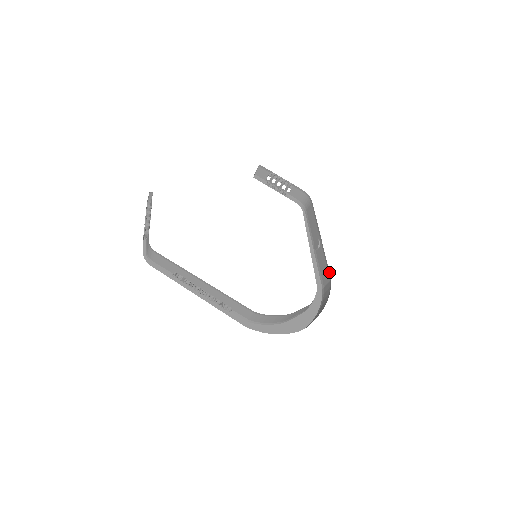
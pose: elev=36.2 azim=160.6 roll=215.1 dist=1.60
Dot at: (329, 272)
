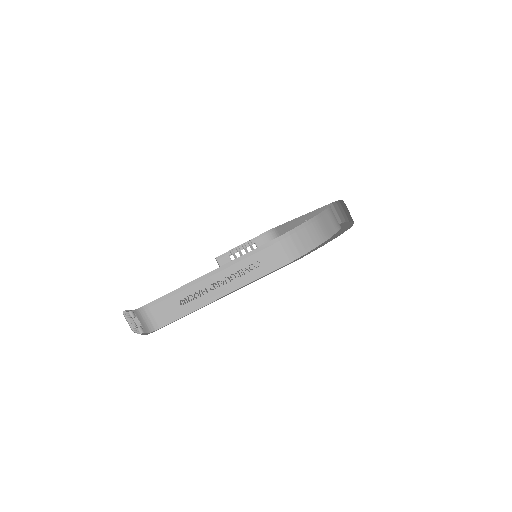
Dot at: (326, 205)
